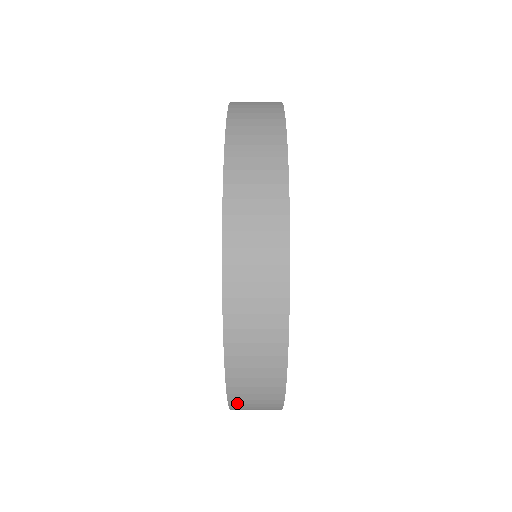
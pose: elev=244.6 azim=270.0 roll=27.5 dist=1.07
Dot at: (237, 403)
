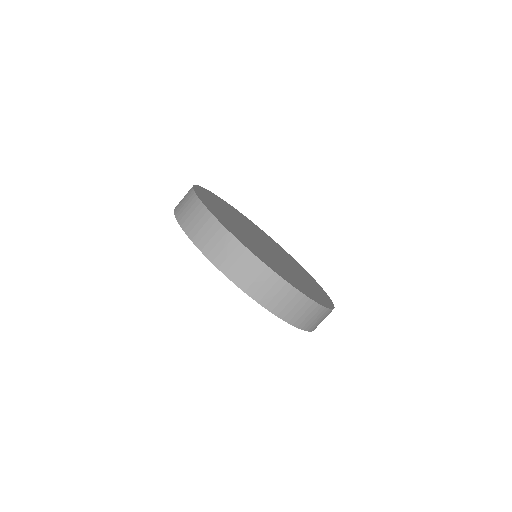
Dot at: (279, 311)
